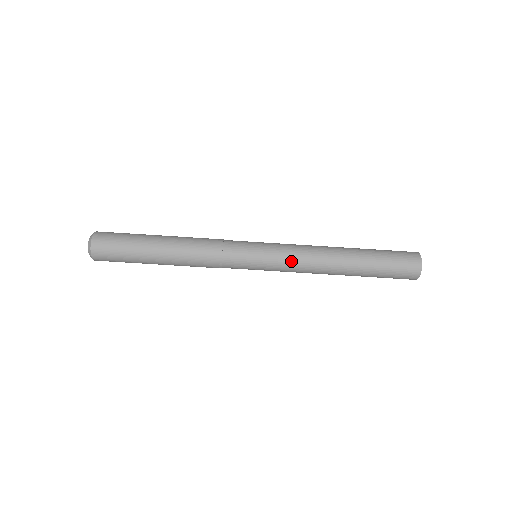
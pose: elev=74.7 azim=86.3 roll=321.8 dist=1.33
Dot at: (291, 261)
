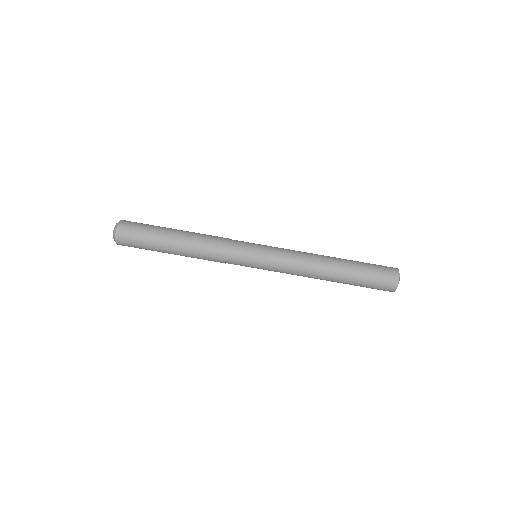
Dot at: (285, 265)
